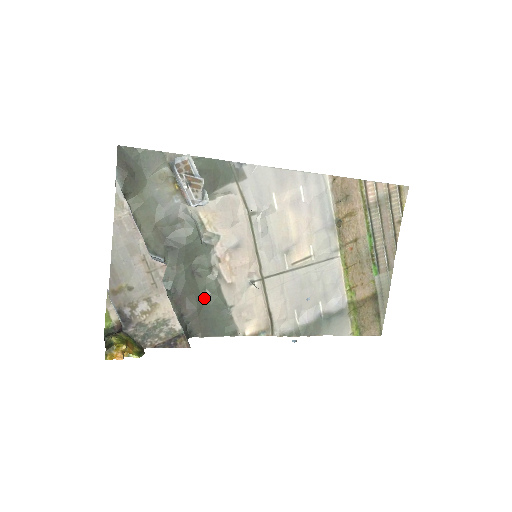
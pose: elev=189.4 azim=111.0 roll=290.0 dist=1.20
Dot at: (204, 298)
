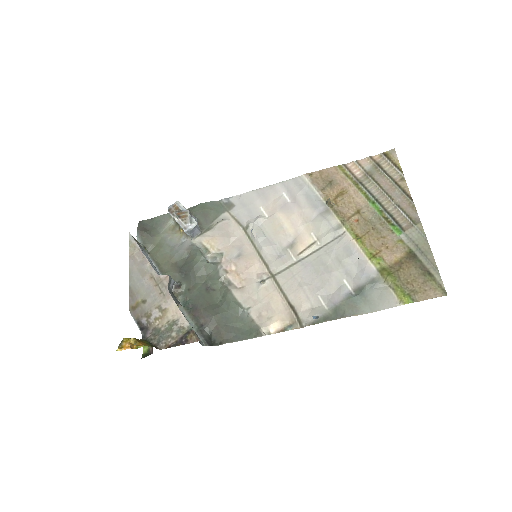
Dot at: (220, 307)
